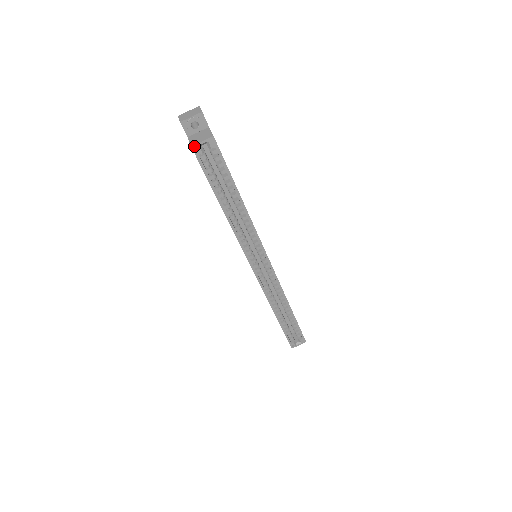
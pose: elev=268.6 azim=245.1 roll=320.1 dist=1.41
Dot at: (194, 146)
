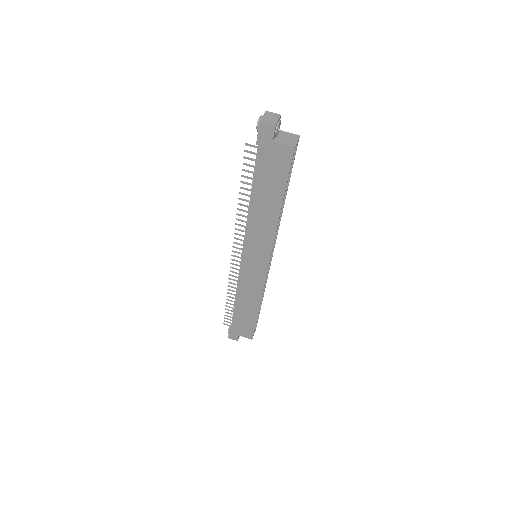
Dot at: (295, 147)
